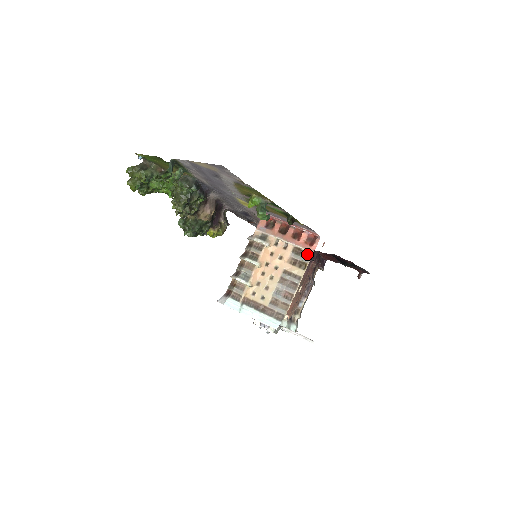
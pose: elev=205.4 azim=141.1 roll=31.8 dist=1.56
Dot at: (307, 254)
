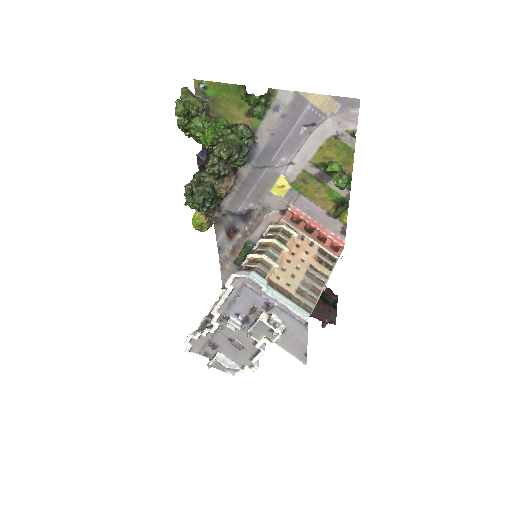
Dot at: (332, 258)
